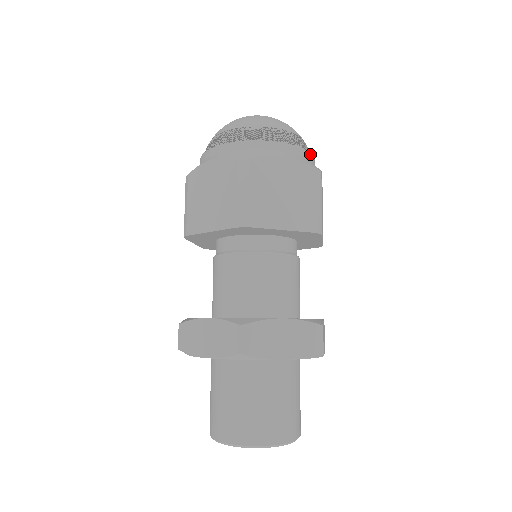
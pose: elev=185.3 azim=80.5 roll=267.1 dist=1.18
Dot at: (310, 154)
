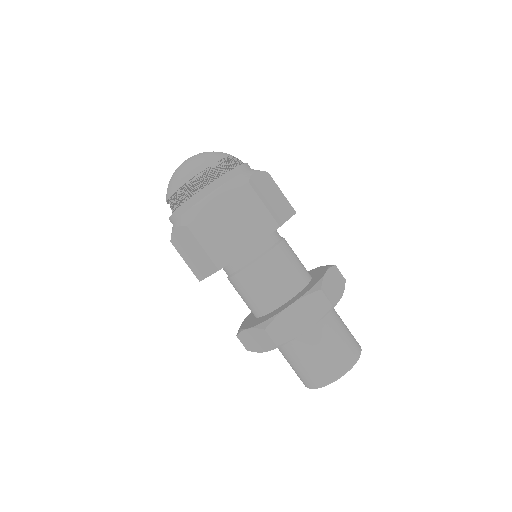
Dot at: occluded
